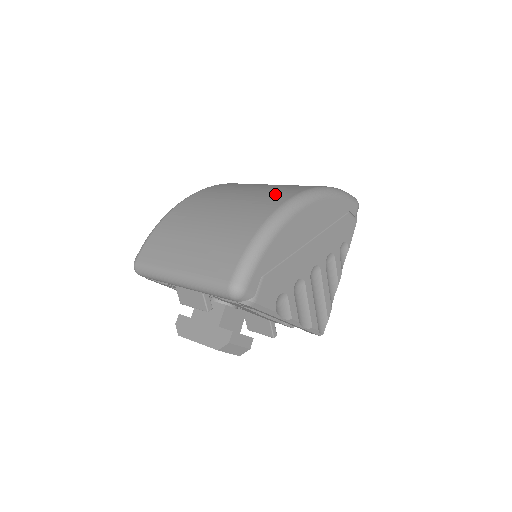
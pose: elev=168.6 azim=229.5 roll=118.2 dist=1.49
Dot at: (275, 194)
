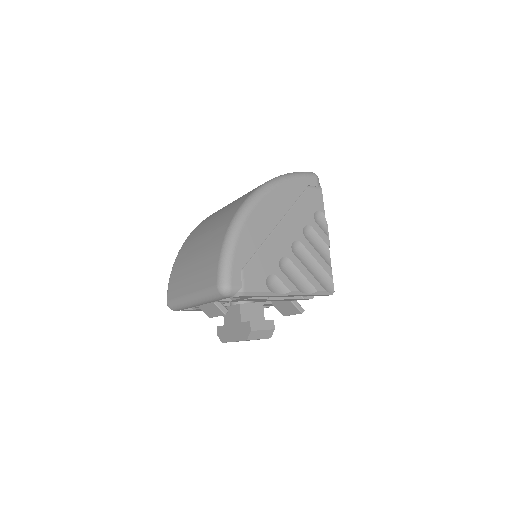
Dot at: (236, 204)
